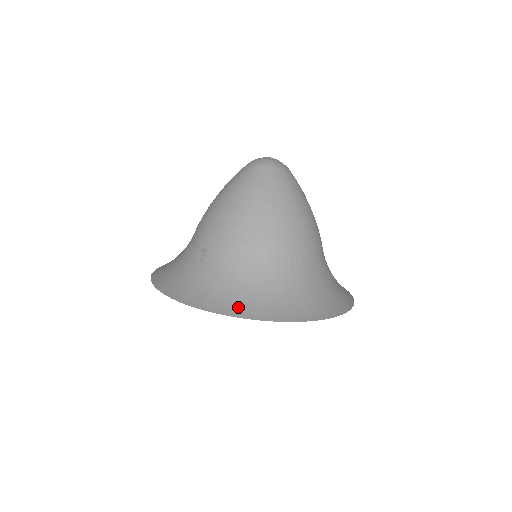
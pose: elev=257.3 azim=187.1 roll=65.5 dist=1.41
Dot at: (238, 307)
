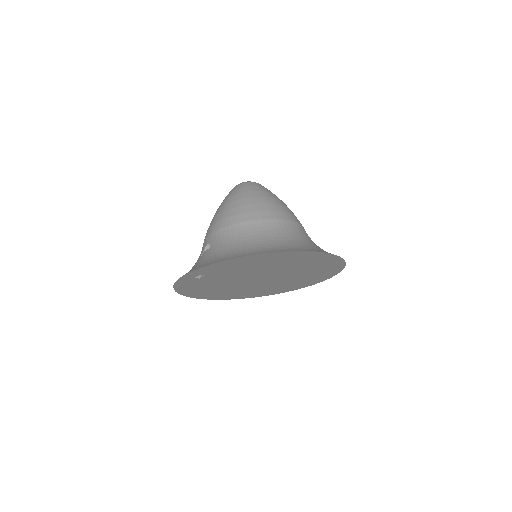
Dot at: (238, 254)
